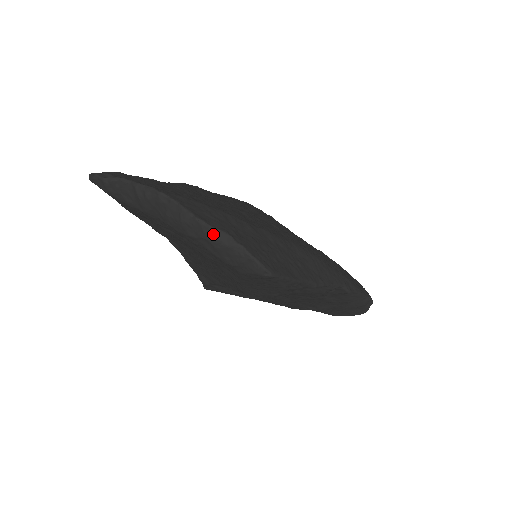
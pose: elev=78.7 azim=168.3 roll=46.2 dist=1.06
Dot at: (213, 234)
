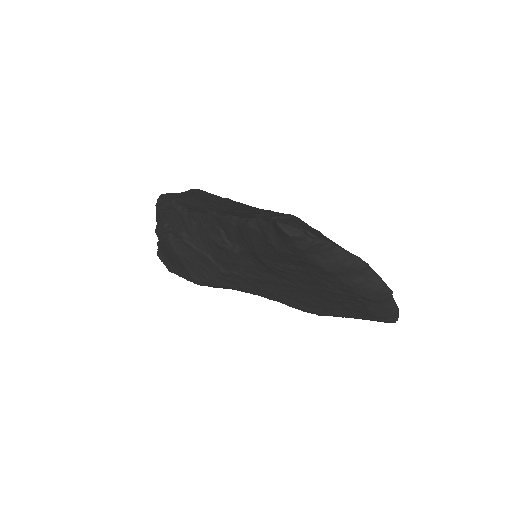
Dot at: (389, 299)
